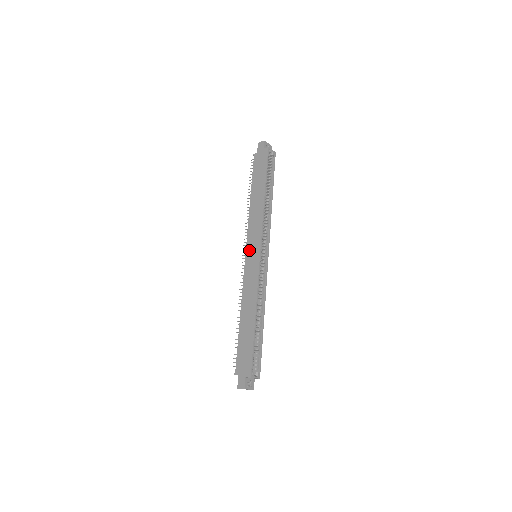
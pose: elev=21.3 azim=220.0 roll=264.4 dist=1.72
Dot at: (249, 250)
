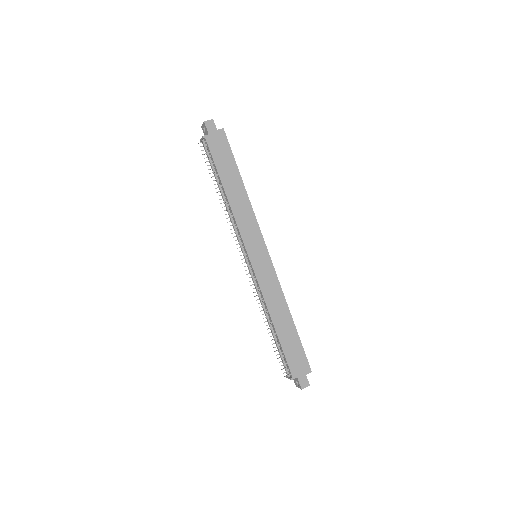
Dot at: (252, 252)
